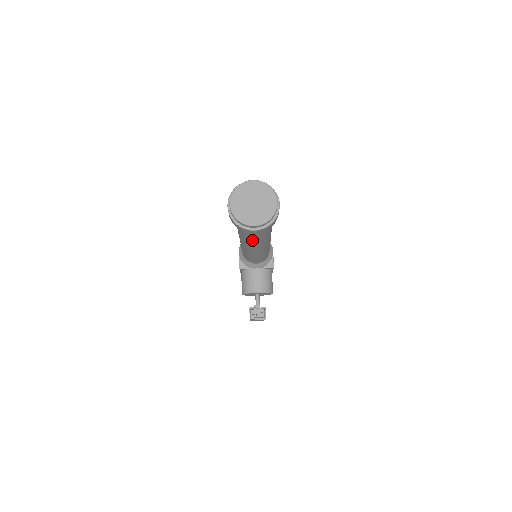
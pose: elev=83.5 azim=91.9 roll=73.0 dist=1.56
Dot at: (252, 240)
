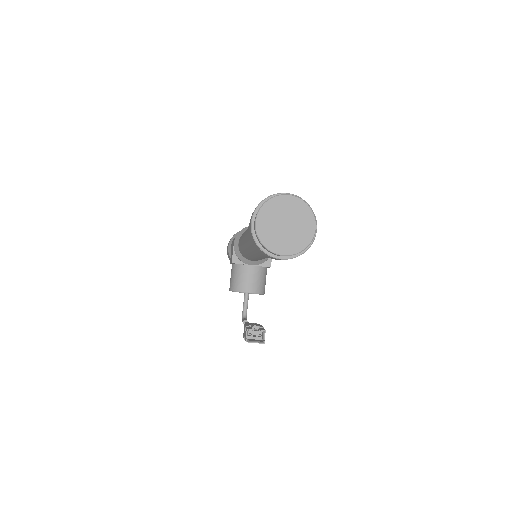
Dot at: occluded
